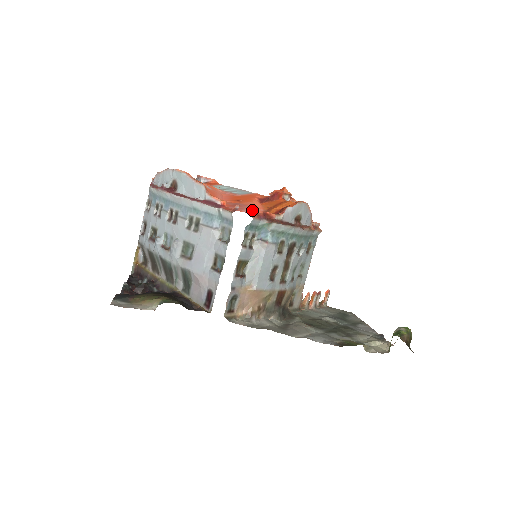
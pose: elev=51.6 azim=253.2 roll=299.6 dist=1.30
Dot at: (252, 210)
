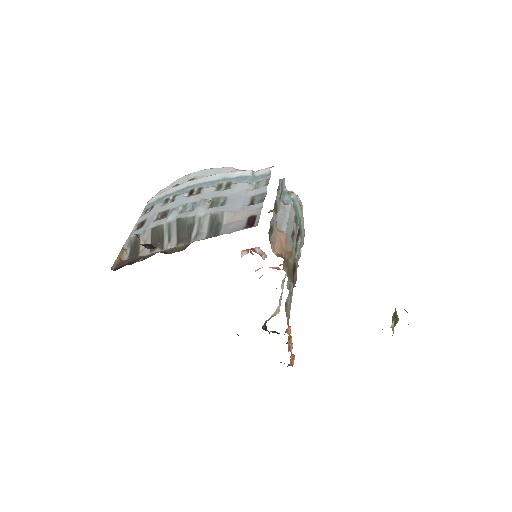
Dot at: occluded
